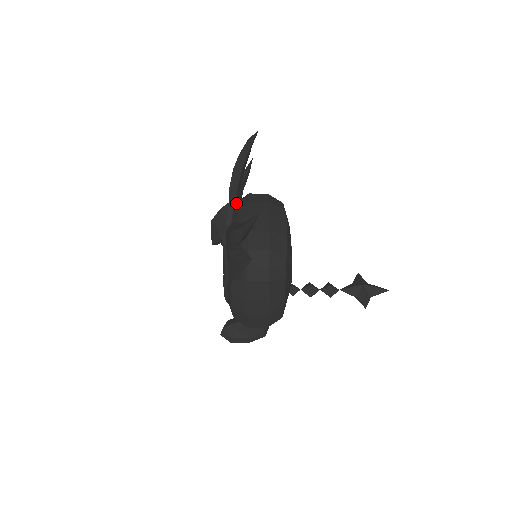
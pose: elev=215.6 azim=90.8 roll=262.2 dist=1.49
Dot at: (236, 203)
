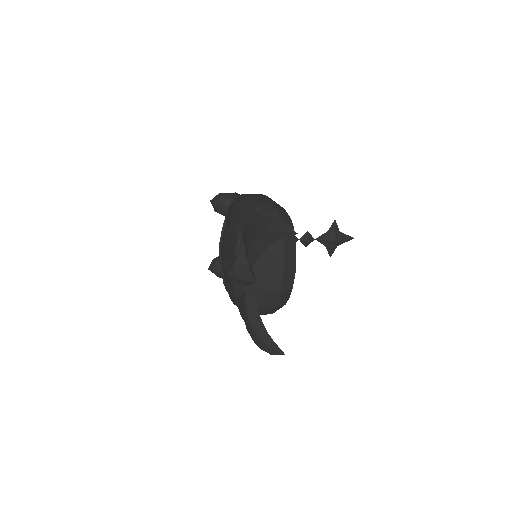
Dot at: (254, 261)
